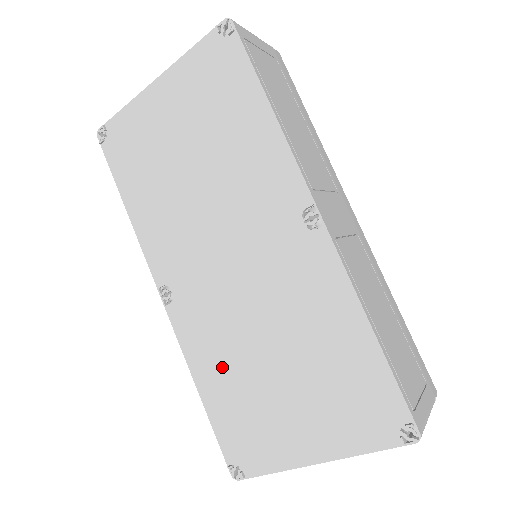
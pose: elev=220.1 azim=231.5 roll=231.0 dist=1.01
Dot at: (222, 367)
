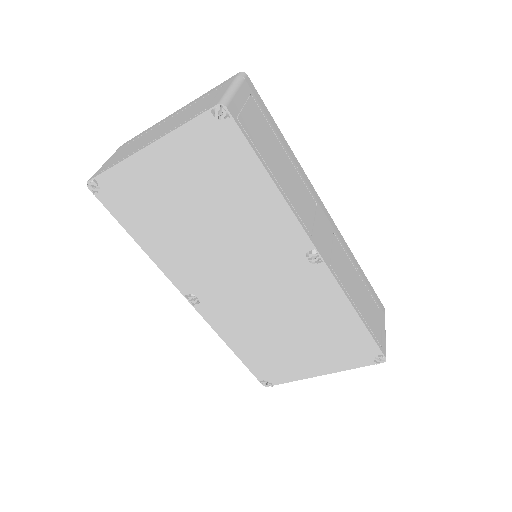
Dot at: (249, 337)
